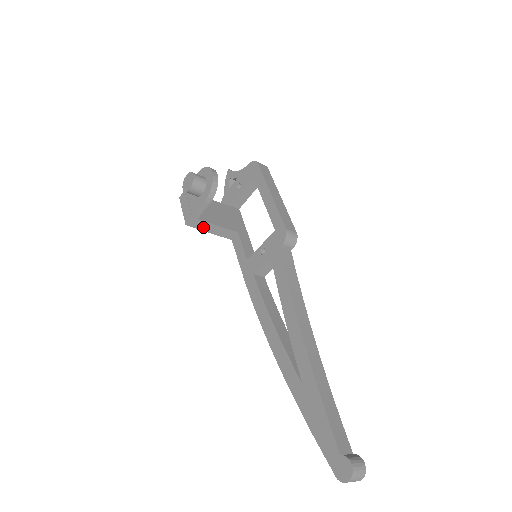
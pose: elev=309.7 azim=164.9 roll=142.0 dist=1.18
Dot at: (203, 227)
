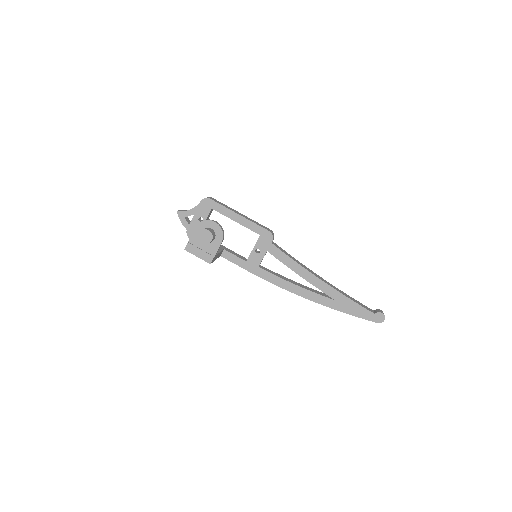
Dot at: (215, 259)
